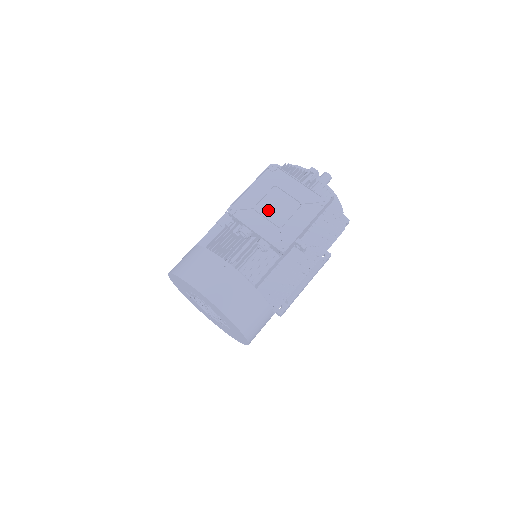
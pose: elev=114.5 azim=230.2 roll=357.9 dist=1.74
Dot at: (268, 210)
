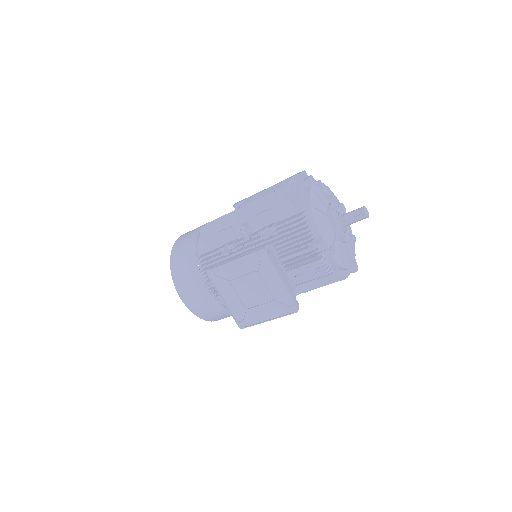
Dot at: (242, 289)
